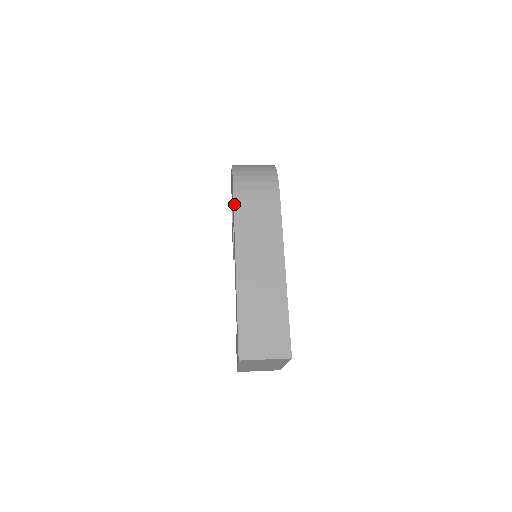
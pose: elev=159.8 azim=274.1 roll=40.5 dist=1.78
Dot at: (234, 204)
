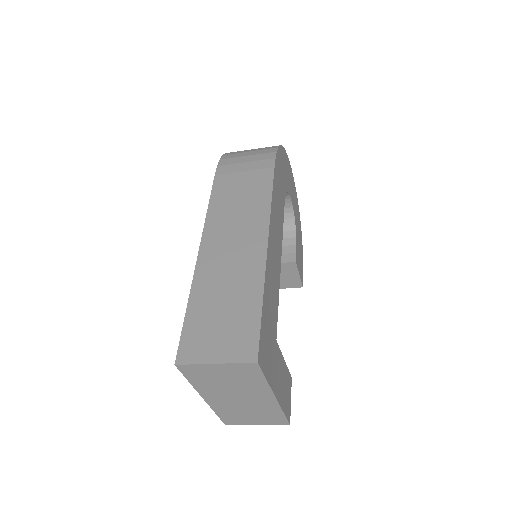
Dot at: (214, 178)
